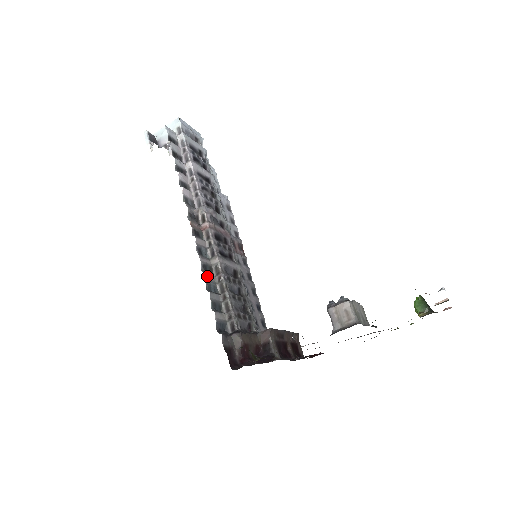
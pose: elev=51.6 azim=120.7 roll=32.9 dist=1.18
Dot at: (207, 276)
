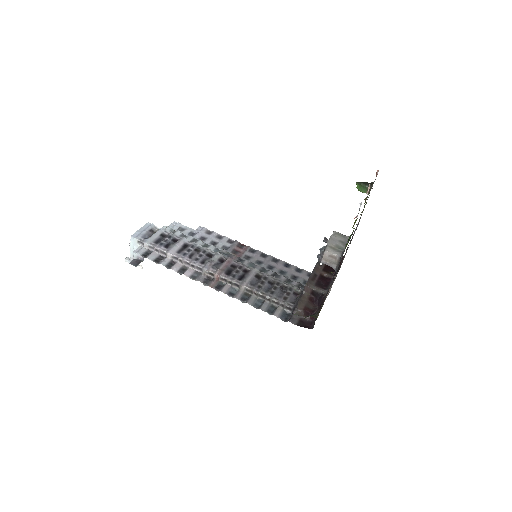
Dot at: (249, 302)
